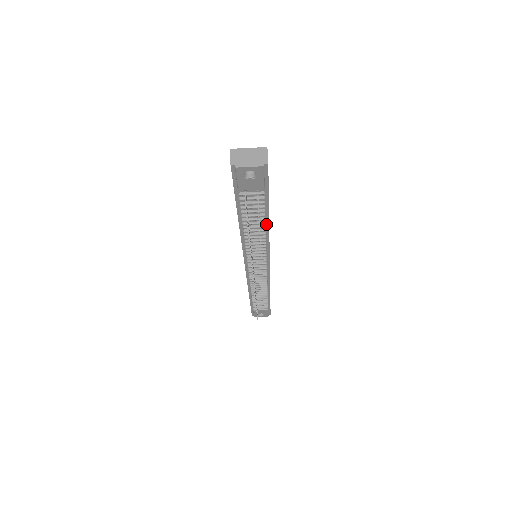
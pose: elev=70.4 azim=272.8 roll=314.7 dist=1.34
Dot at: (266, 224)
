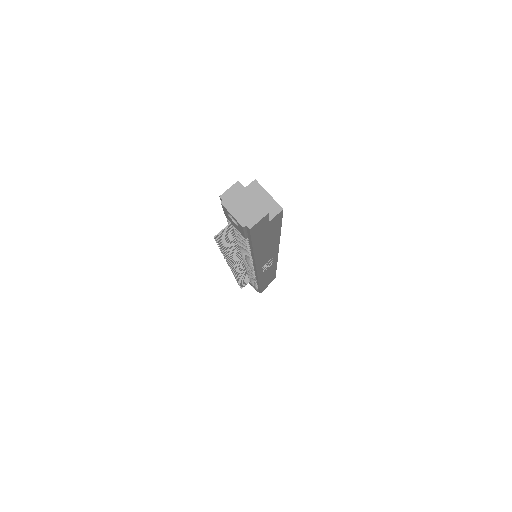
Dot at: (252, 255)
